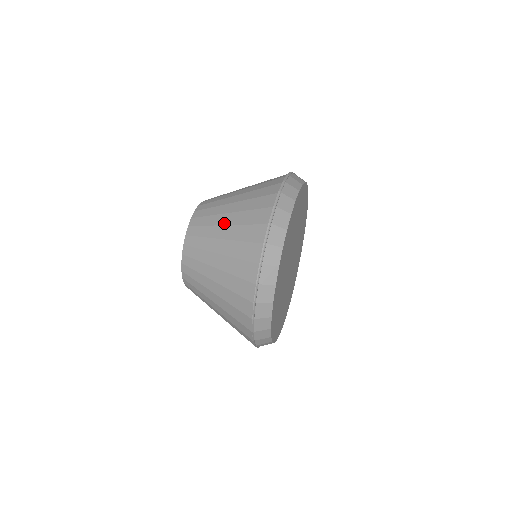
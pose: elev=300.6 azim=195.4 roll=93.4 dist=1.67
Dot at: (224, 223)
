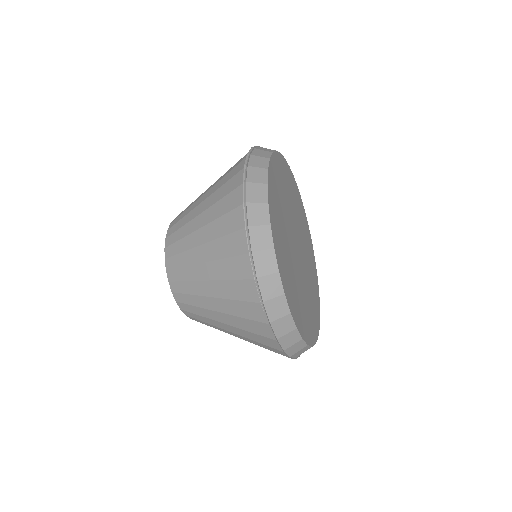
Dot at: (205, 192)
